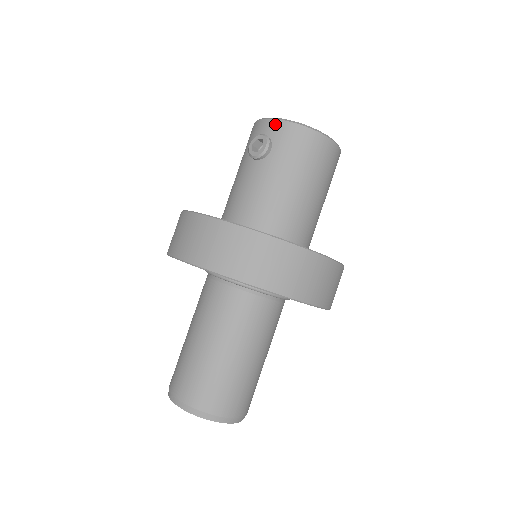
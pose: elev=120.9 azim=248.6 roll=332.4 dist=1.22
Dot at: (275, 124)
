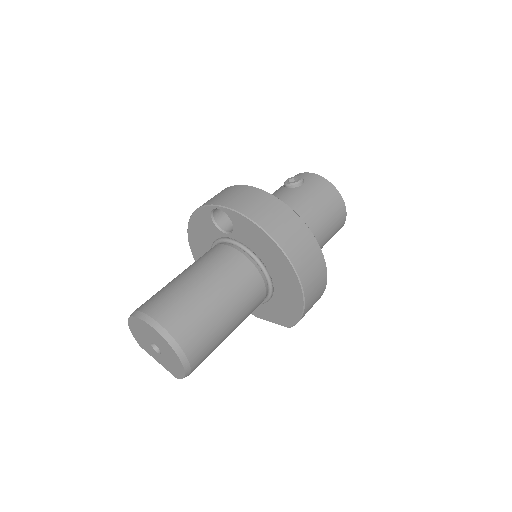
Dot at: (310, 175)
